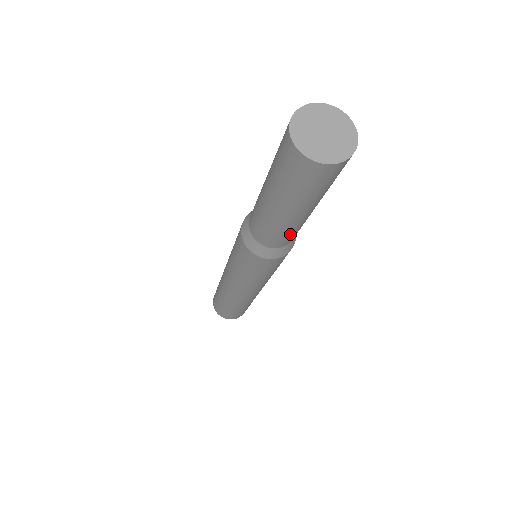
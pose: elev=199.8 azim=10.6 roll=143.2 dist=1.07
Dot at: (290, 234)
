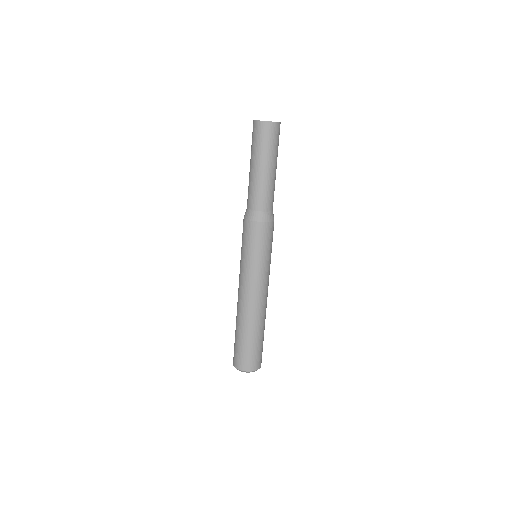
Dot at: (261, 193)
